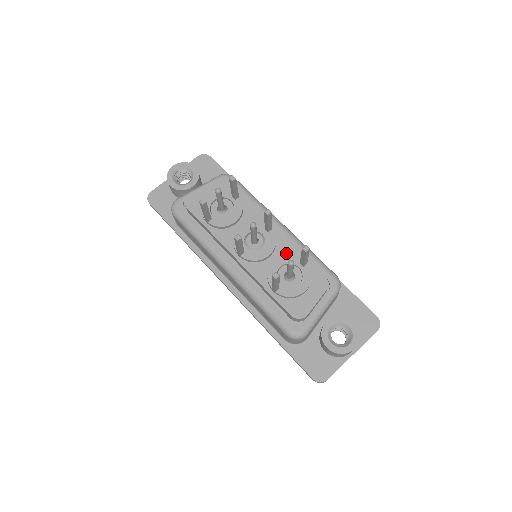
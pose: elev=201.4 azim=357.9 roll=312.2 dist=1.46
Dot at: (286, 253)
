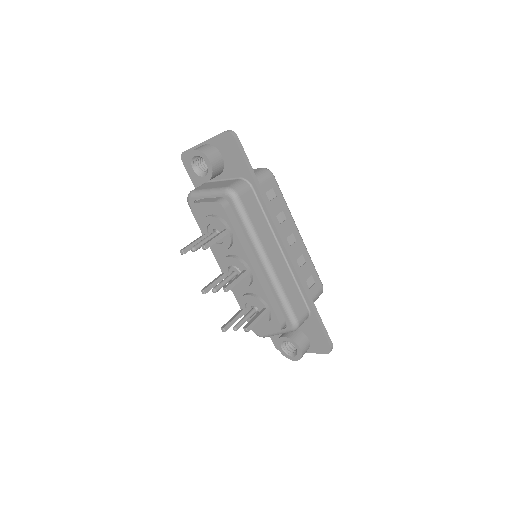
Dot at: (258, 293)
